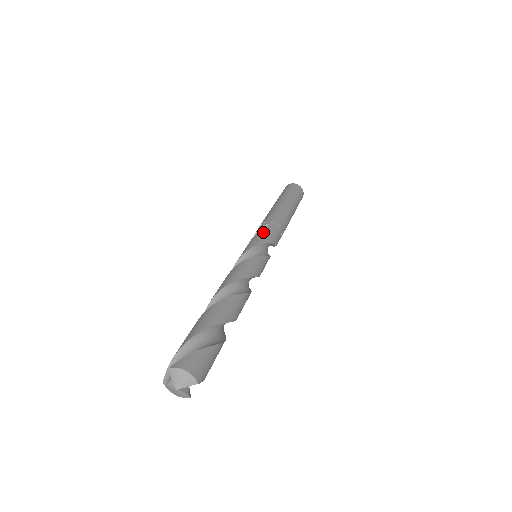
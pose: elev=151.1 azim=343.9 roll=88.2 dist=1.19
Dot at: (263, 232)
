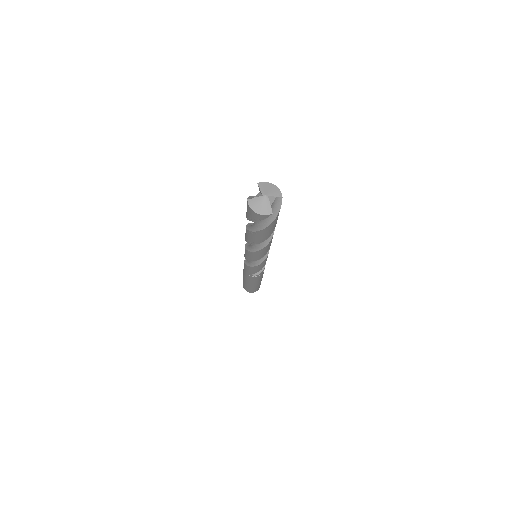
Dot at: occluded
